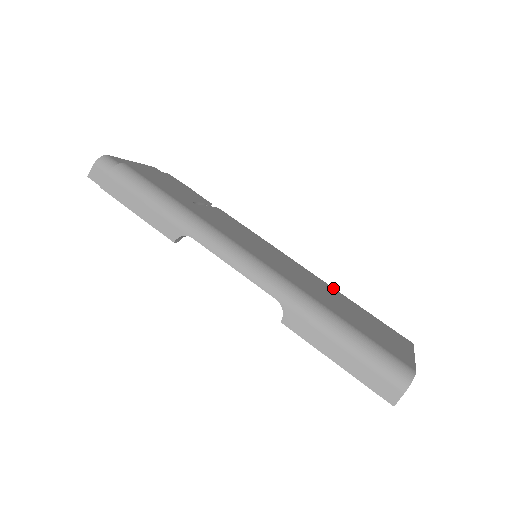
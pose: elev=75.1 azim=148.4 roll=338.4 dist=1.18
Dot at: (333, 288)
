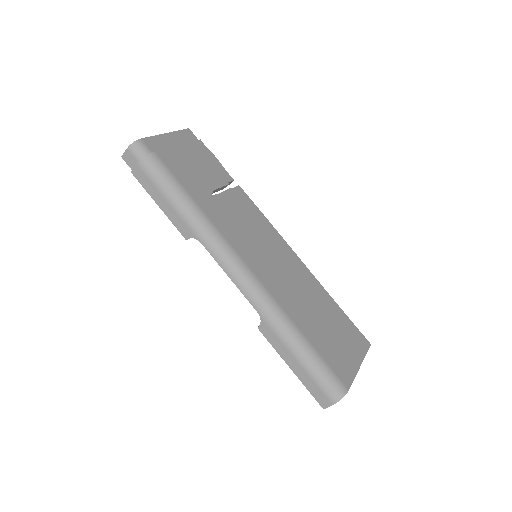
Dot at: (320, 284)
